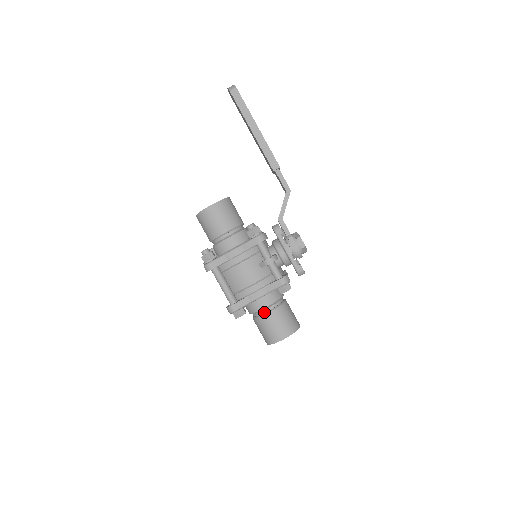
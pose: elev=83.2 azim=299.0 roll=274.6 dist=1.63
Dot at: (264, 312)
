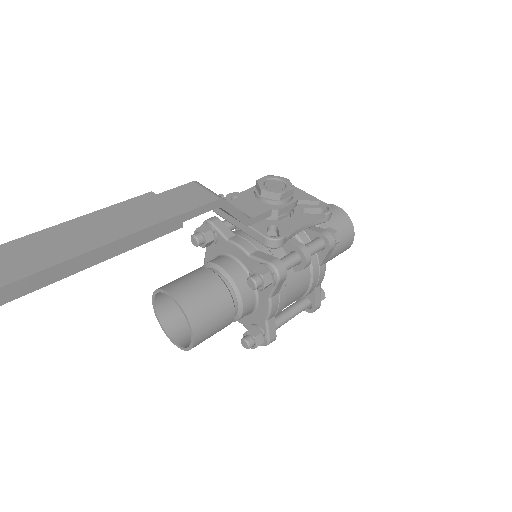
Dot at: occluded
